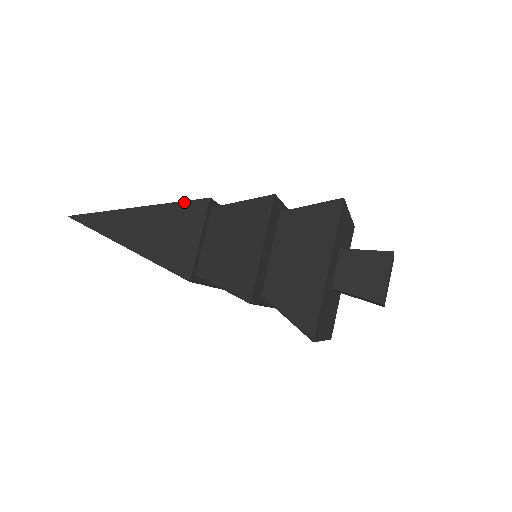
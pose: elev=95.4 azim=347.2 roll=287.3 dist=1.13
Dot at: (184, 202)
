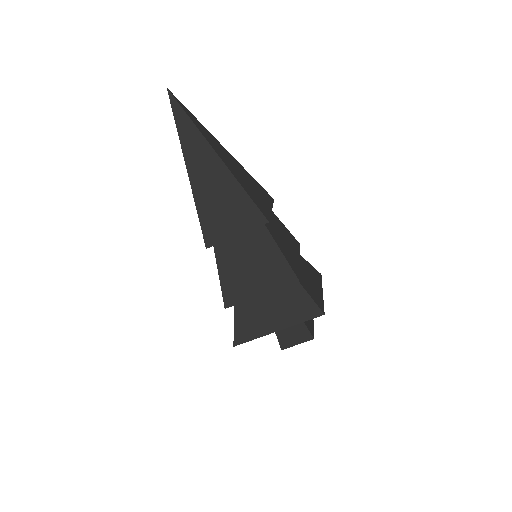
Dot at: (253, 202)
